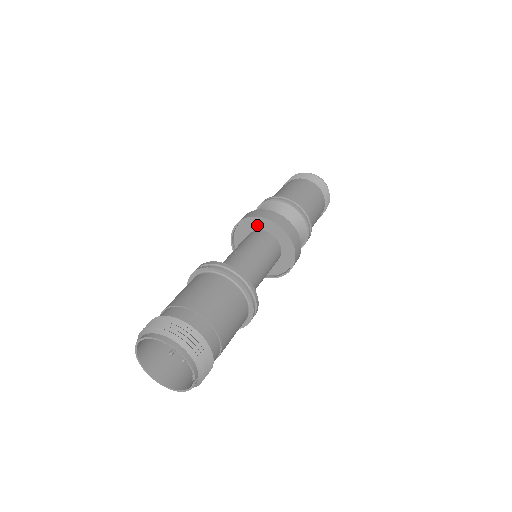
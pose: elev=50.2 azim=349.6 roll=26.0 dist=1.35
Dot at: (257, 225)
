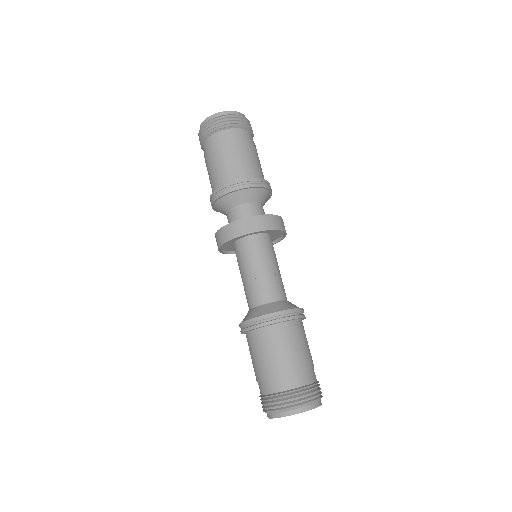
Dot at: occluded
